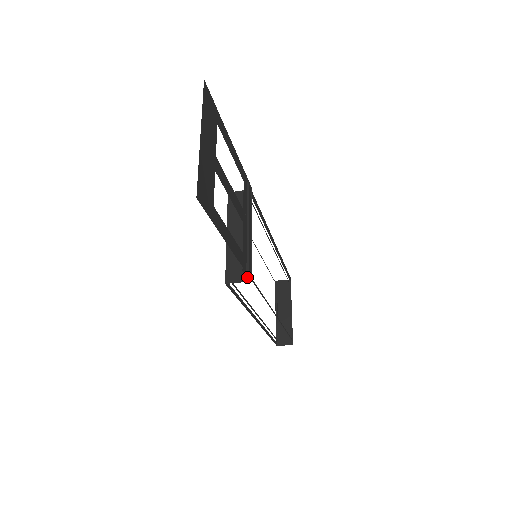
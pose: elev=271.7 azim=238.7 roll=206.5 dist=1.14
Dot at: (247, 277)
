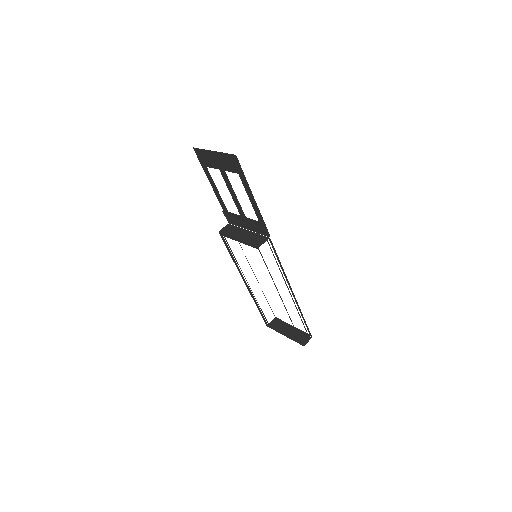
Dot at: (266, 238)
